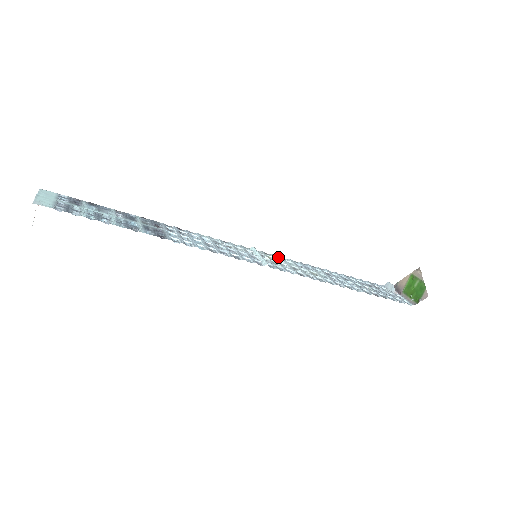
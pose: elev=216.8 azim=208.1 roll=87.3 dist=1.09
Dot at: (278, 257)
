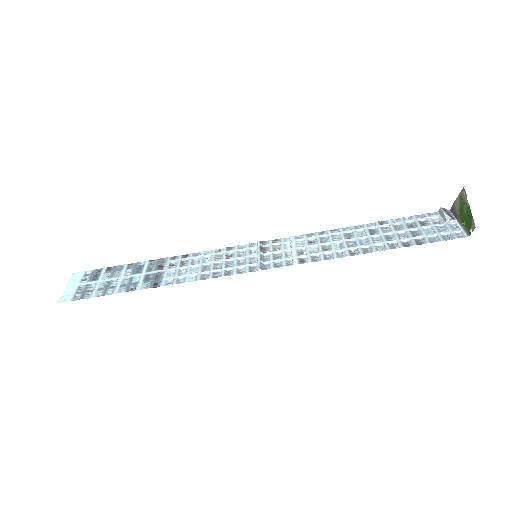
Dot at: (289, 239)
